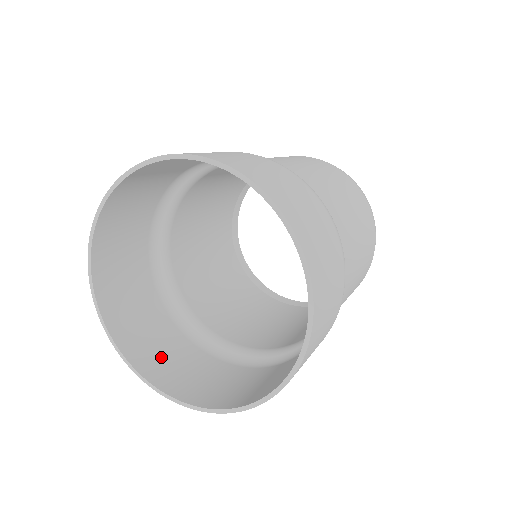
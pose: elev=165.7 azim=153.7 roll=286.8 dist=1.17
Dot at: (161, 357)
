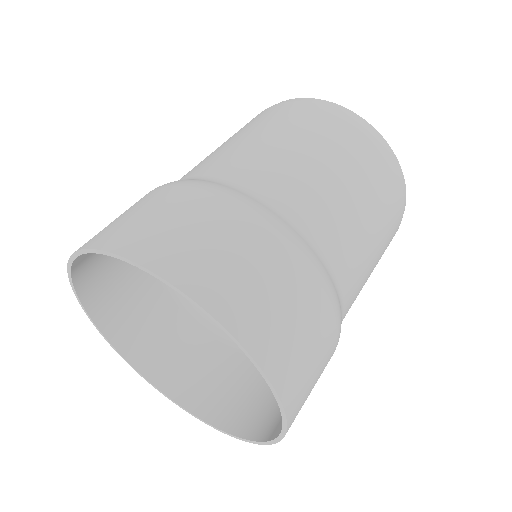
Dot at: (193, 374)
